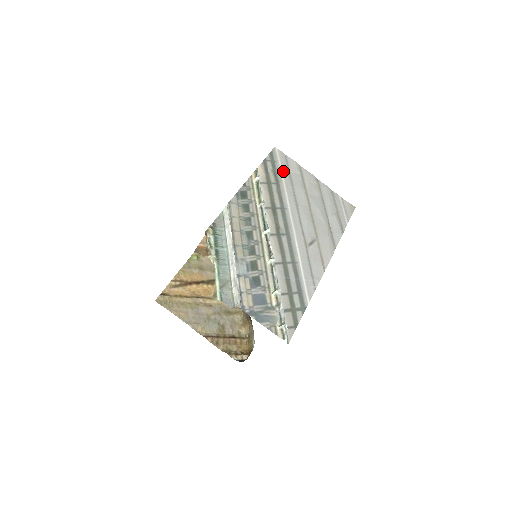
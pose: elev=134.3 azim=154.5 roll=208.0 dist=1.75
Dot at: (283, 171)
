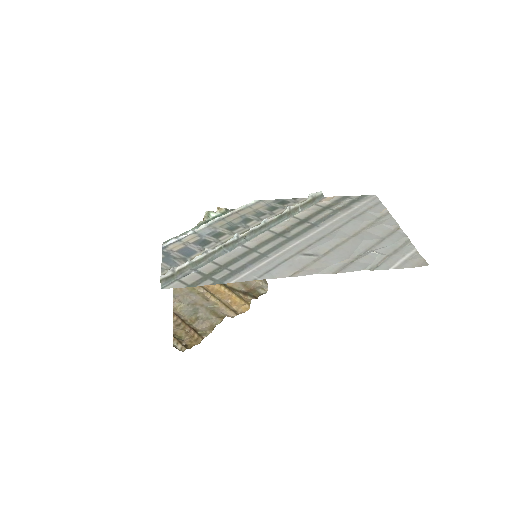
Dot at: (358, 208)
